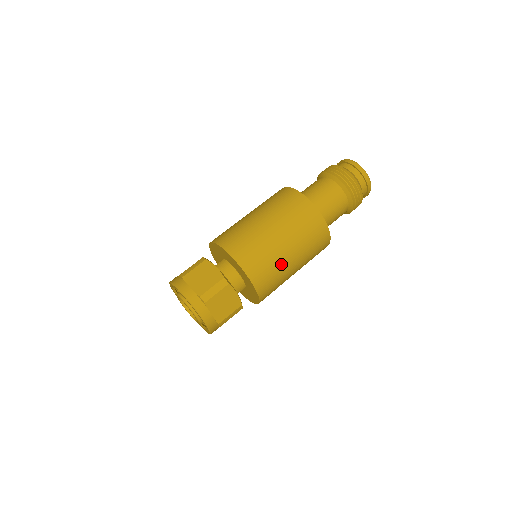
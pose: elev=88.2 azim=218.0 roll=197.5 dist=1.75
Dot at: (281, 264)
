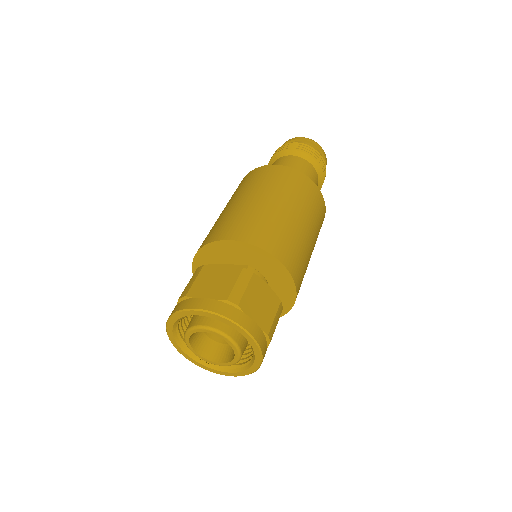
Dot at: occluded
